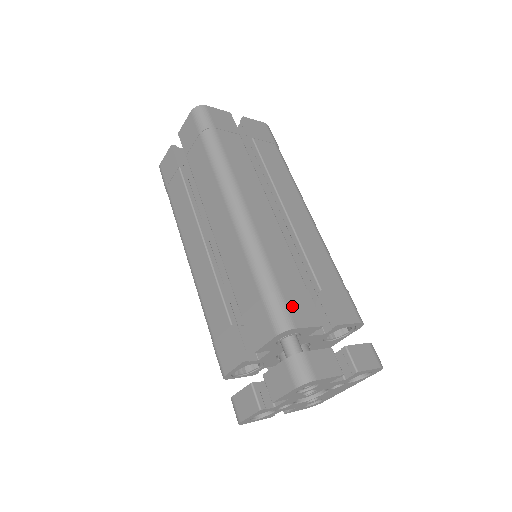
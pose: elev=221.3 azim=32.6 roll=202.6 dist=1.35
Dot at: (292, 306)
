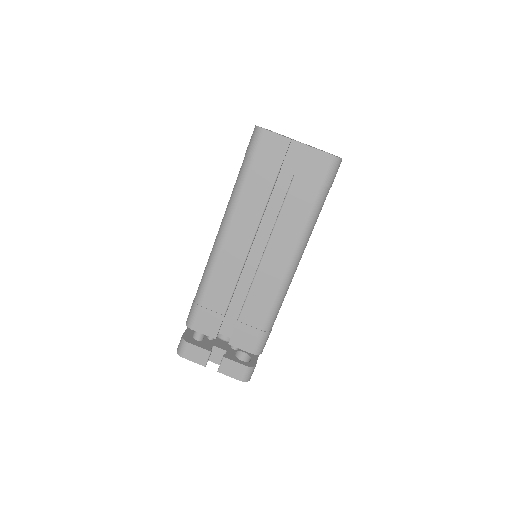
Dot at: (201, 318)
